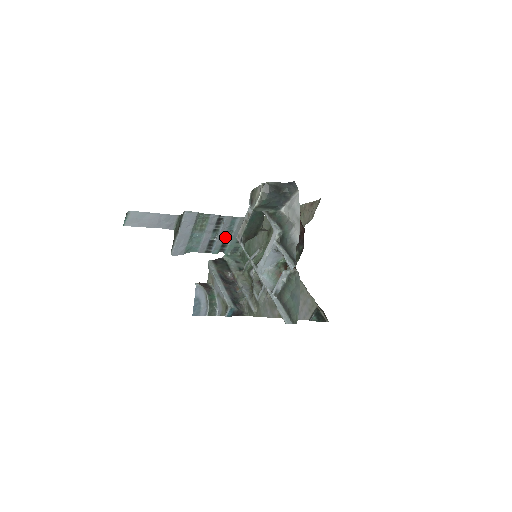
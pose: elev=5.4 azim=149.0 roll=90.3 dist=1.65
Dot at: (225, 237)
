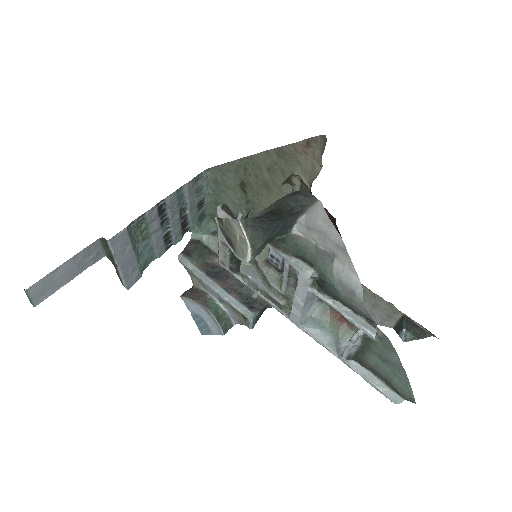
Dot at: (180, 217)
